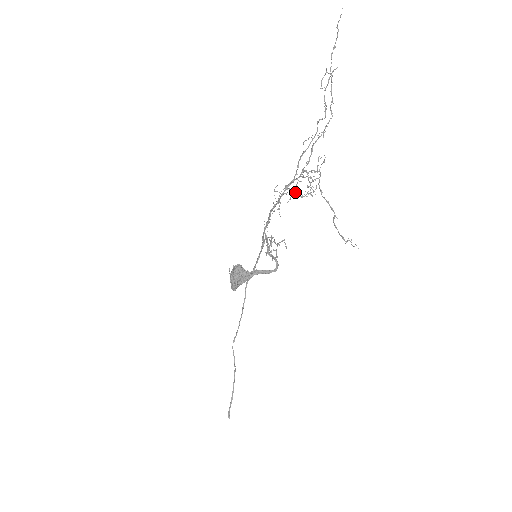
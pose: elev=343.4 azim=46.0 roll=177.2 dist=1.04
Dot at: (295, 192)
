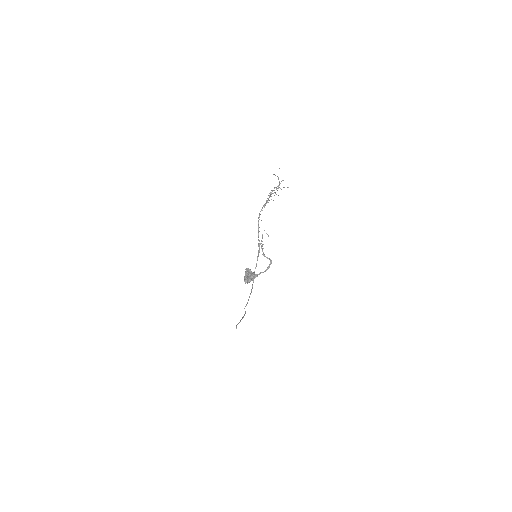
Dot at: occluded
